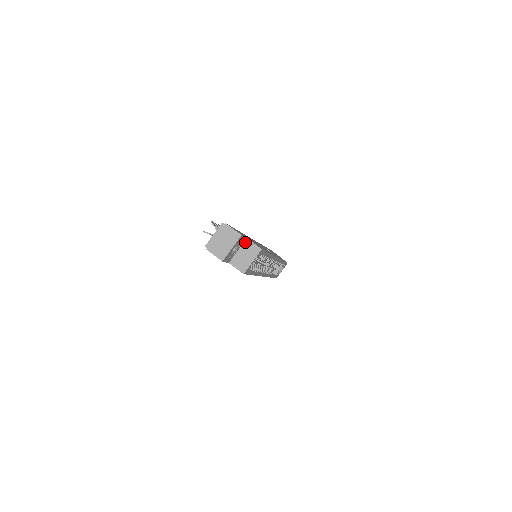
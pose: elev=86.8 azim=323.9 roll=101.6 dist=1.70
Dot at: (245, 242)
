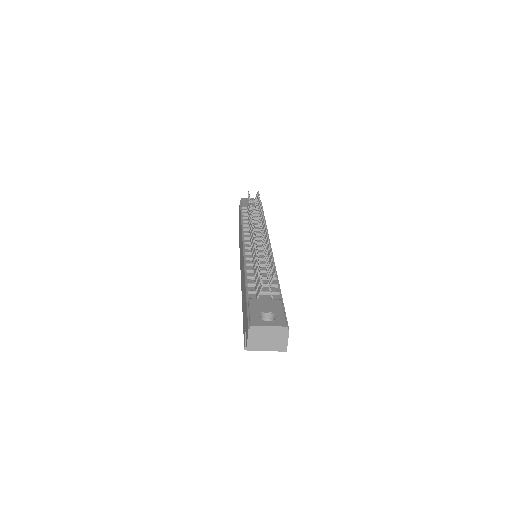
Dot at: occluded
